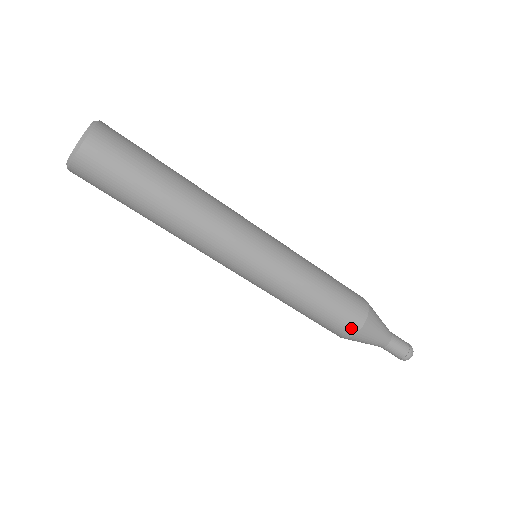
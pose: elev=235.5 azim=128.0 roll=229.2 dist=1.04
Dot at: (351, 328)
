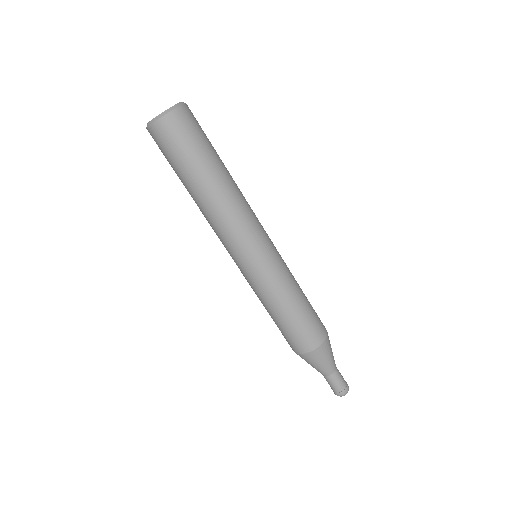
Dot at: (304, 347)
